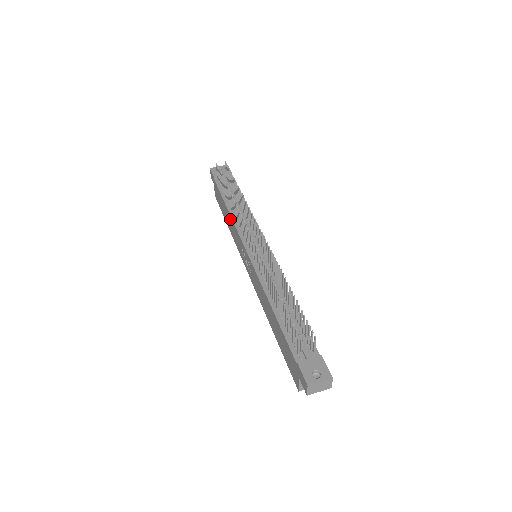
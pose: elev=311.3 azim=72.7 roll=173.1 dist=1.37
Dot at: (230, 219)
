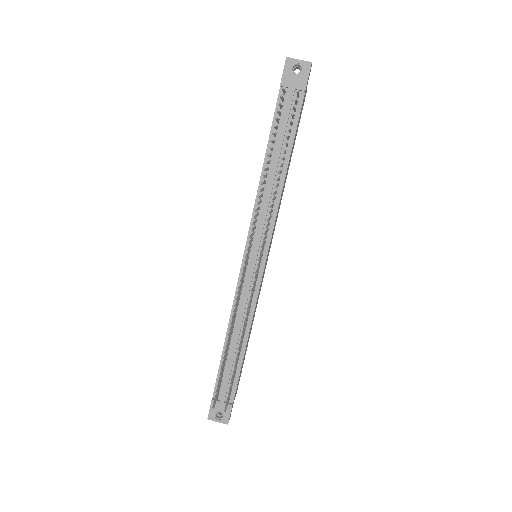
Dot at: (259, 183)
